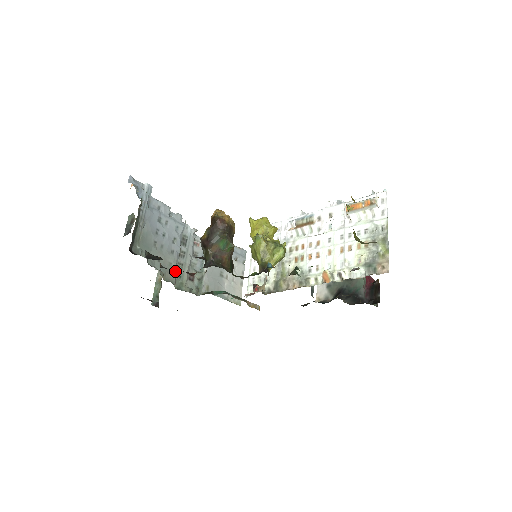
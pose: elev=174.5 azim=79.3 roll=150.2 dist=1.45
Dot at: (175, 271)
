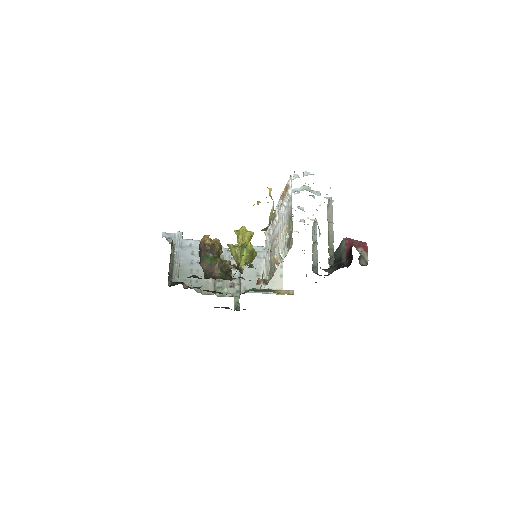
Dot at: (212, 285)
